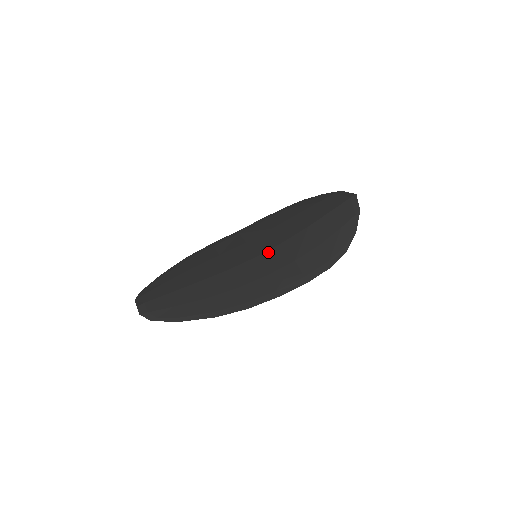
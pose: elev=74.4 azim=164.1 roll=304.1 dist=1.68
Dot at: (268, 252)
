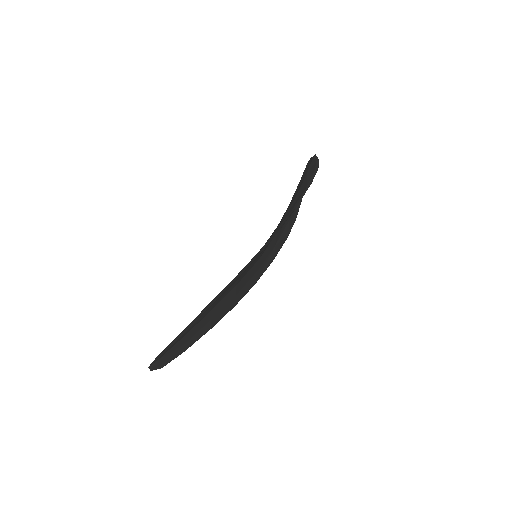
Dot at: occluded
